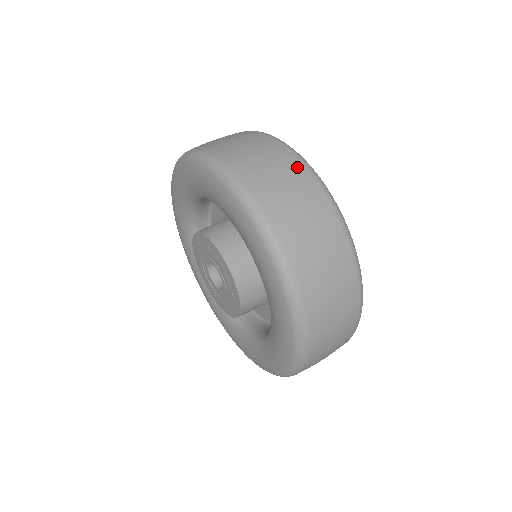
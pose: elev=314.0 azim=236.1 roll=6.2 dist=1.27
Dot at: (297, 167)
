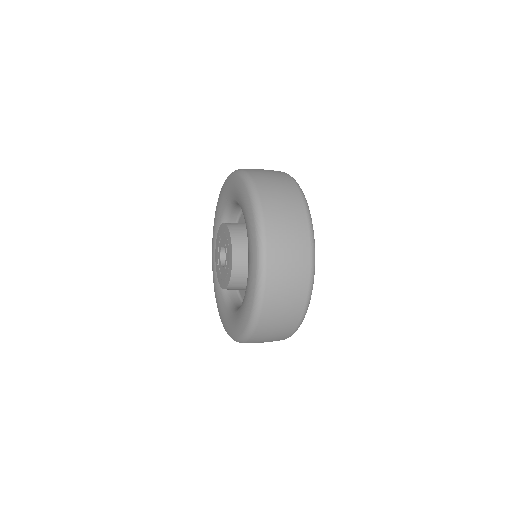
Dot at: (298, 201)
